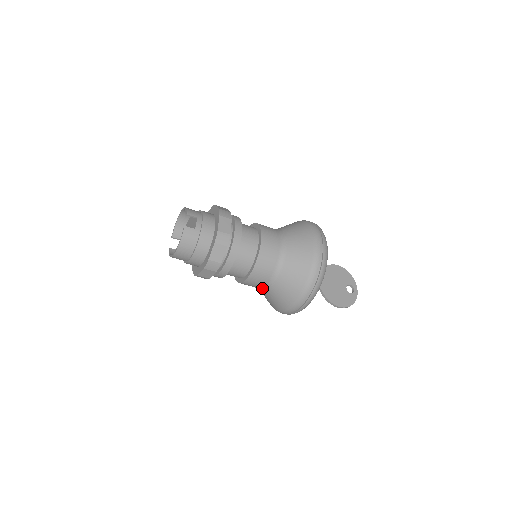
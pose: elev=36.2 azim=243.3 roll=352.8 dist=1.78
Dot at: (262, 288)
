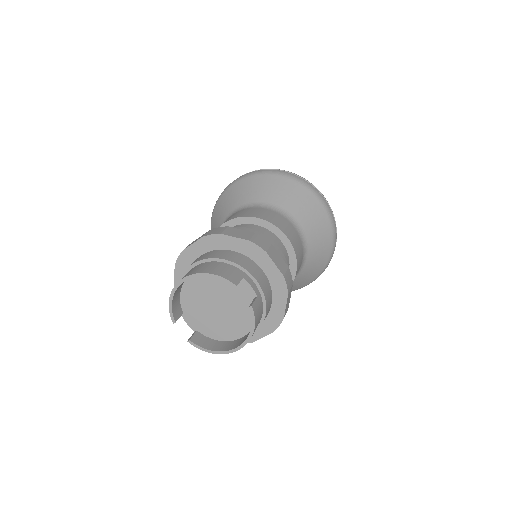
Dot at: occluded
